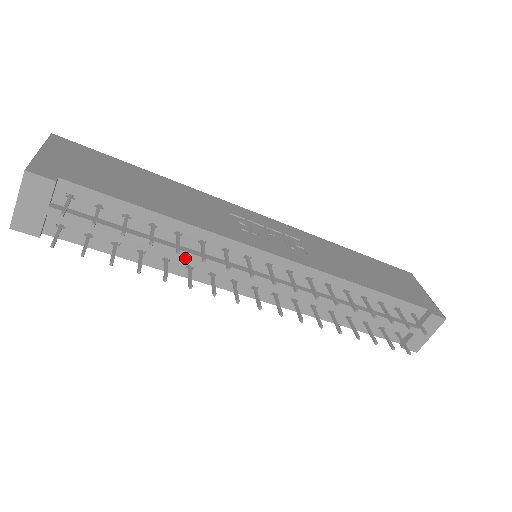
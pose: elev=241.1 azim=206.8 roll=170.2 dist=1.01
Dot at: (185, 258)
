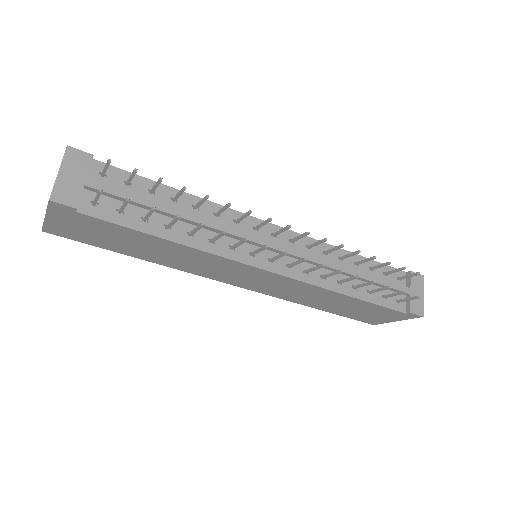
Dot at: (208, 225)
